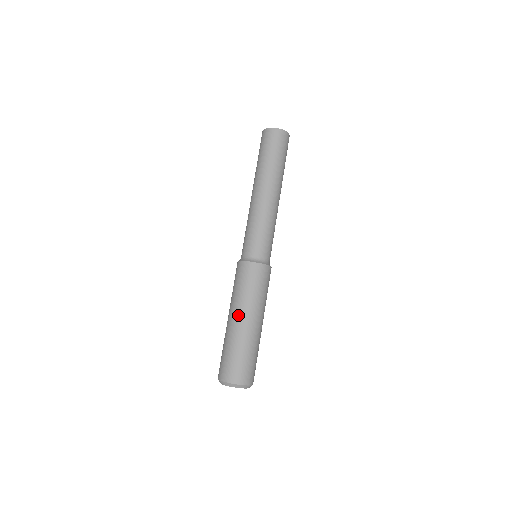
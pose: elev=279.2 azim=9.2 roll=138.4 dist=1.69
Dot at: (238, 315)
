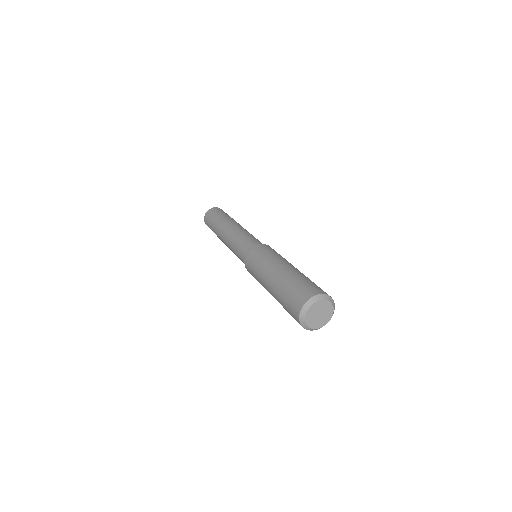
Dot at: (269, 274)
